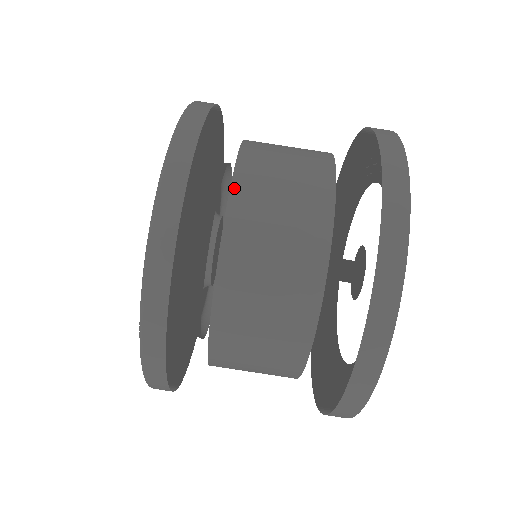
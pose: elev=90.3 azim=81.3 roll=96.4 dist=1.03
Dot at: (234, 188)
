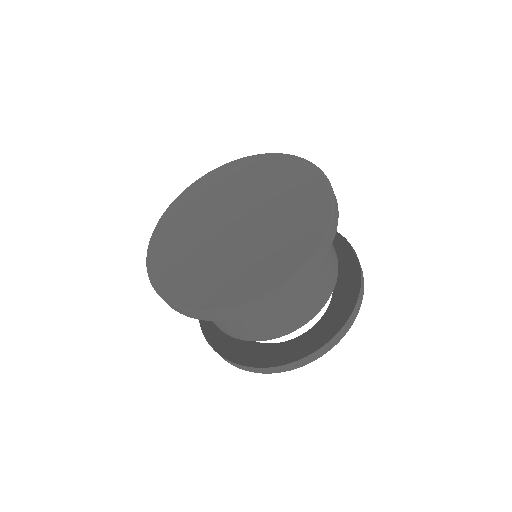
Dot at: occluded
